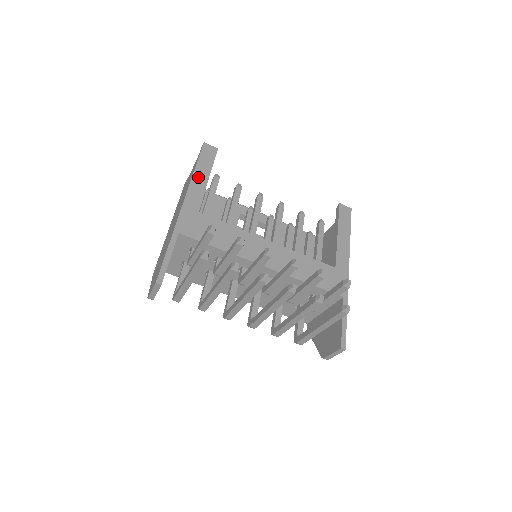
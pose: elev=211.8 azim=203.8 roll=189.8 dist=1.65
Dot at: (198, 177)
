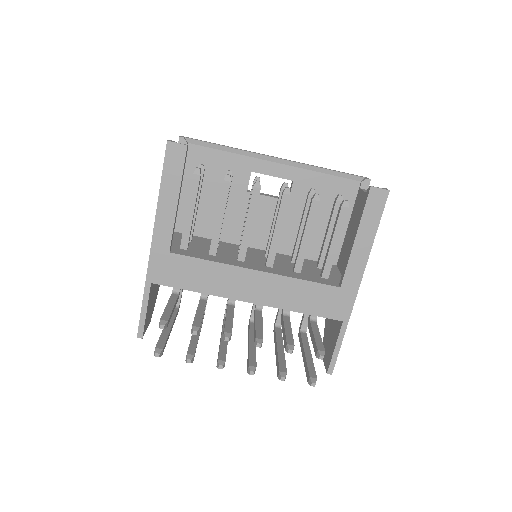
Dot at: (164, 203)
